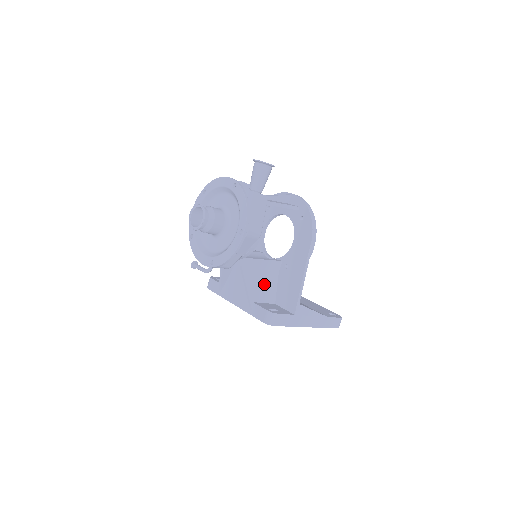
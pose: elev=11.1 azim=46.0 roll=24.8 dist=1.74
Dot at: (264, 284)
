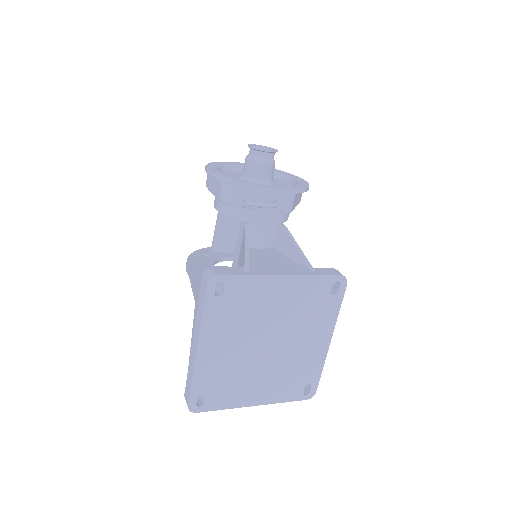
Dot at: occluded
